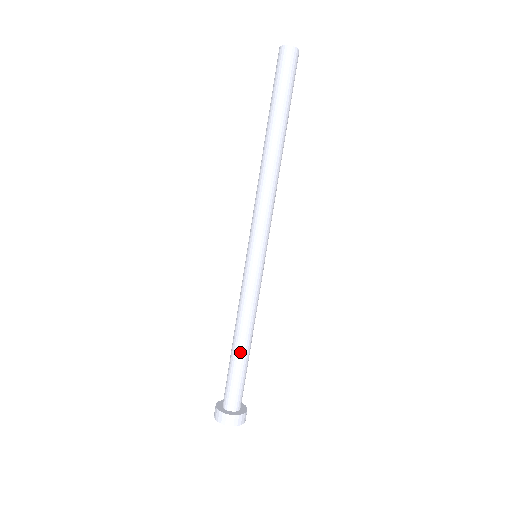
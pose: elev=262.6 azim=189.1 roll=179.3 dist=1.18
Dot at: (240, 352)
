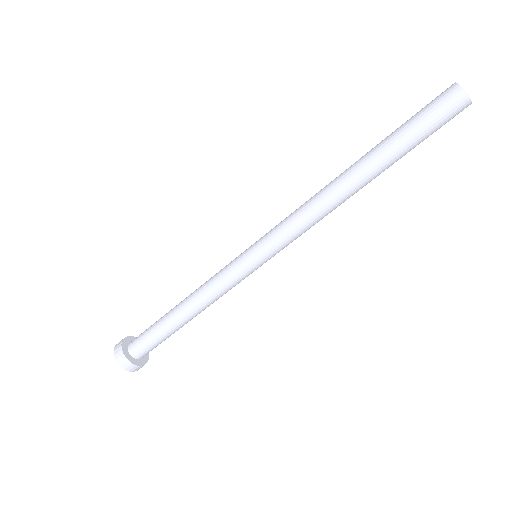
Dot at: (180, 324)
